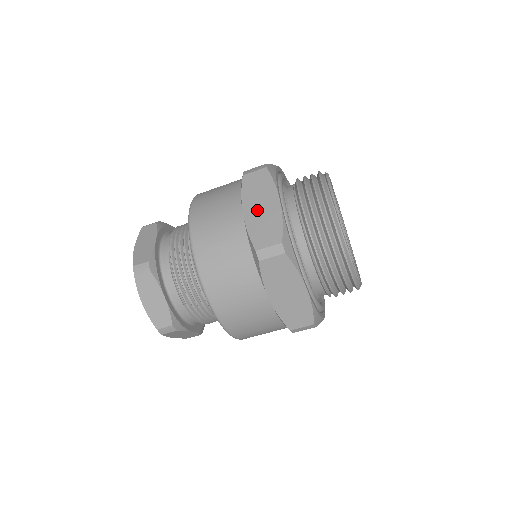
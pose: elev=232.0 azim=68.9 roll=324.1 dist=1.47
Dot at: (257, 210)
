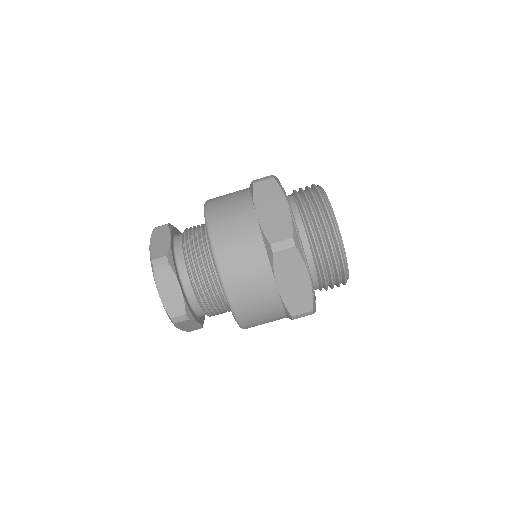
Dot at: (269, 211)
